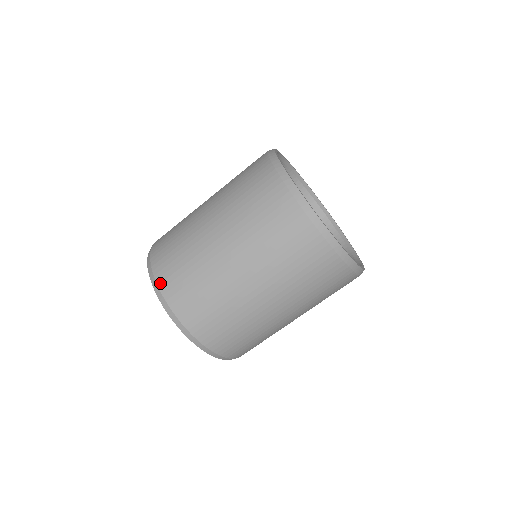
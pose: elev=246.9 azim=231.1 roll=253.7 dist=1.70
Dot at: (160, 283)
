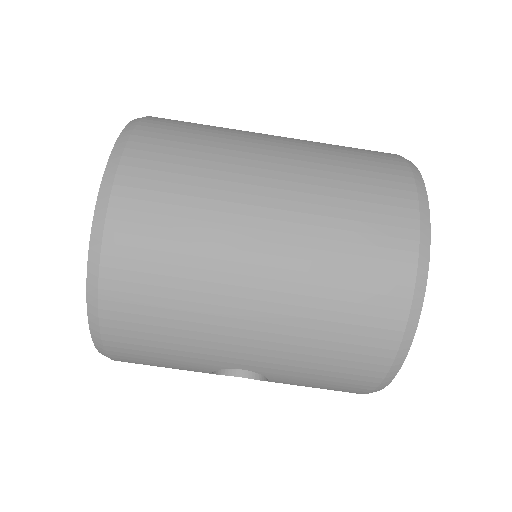
Dot at: occluded
